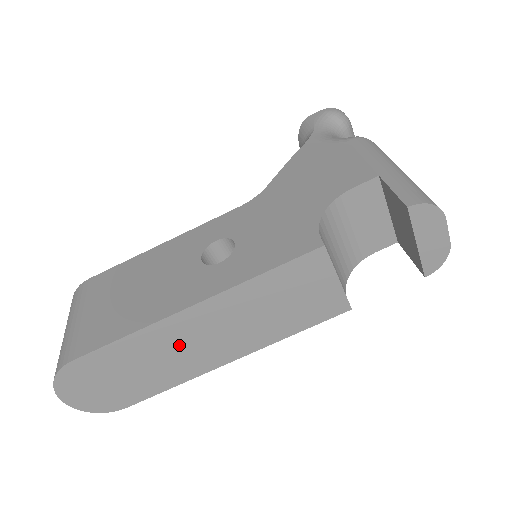
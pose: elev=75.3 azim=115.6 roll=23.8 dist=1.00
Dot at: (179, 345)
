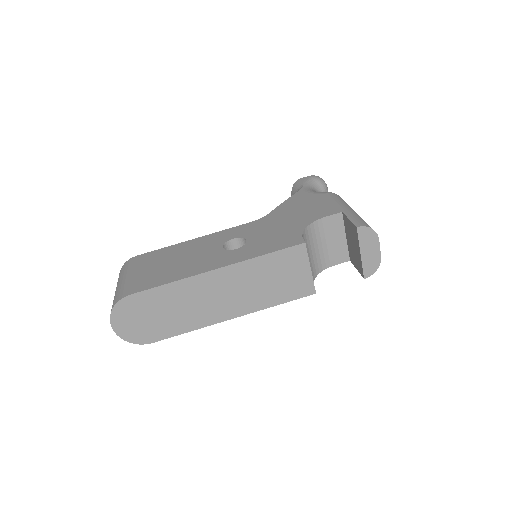
Dot at: (201, 297)
